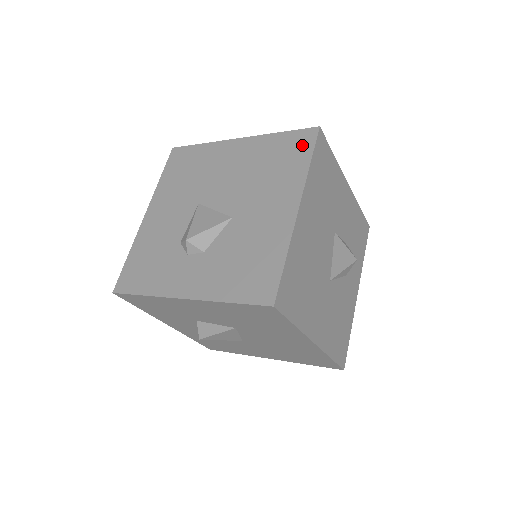
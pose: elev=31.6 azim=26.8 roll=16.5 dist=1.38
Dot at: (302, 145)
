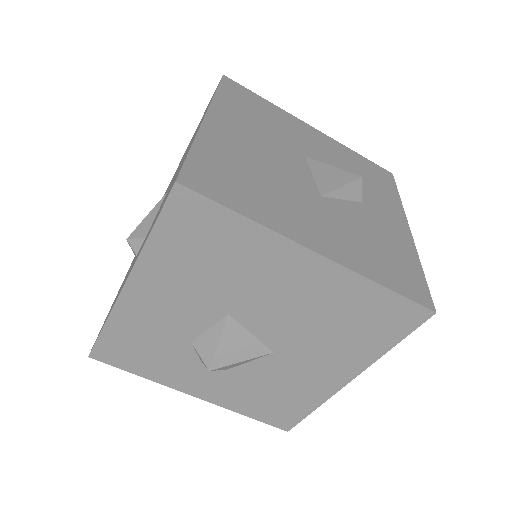
Dot at: occluded
